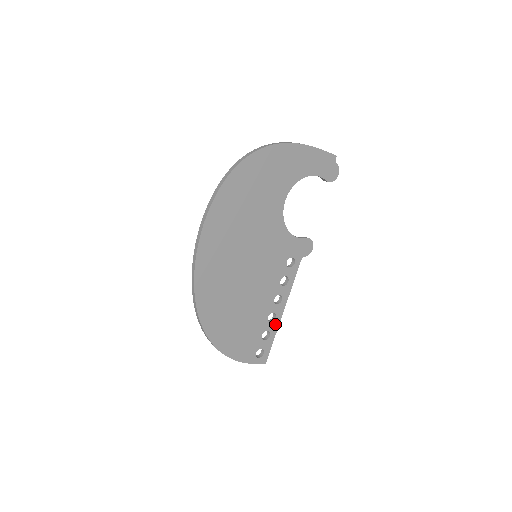
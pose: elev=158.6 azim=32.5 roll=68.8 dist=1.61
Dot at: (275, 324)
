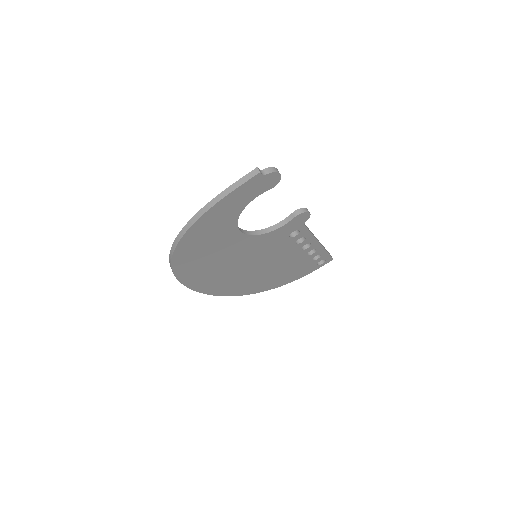
Dot at: (319, 250)
